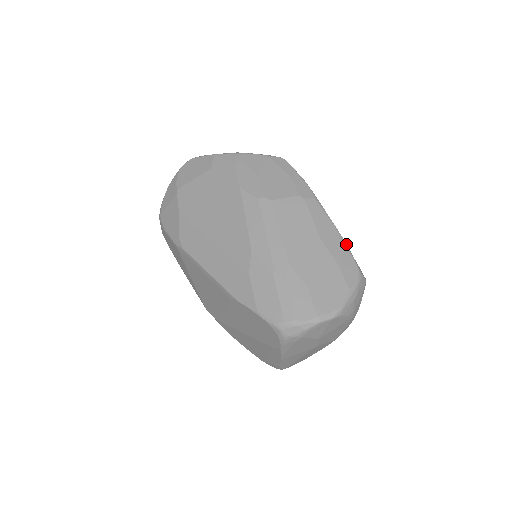
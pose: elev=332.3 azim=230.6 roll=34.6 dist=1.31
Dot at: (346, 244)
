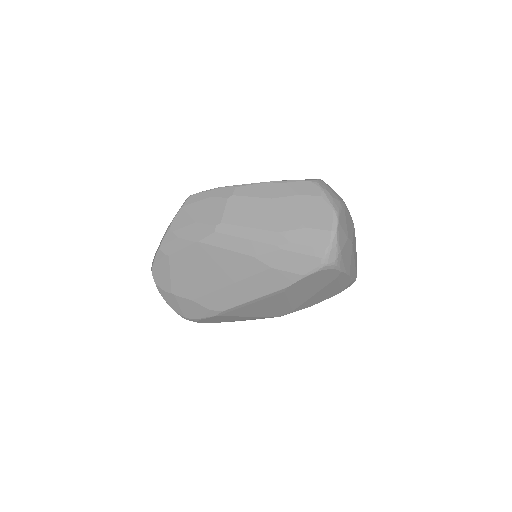
Dot at: (285, 181)
